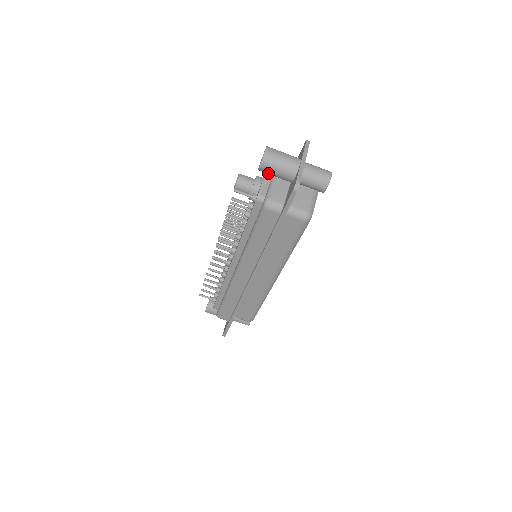
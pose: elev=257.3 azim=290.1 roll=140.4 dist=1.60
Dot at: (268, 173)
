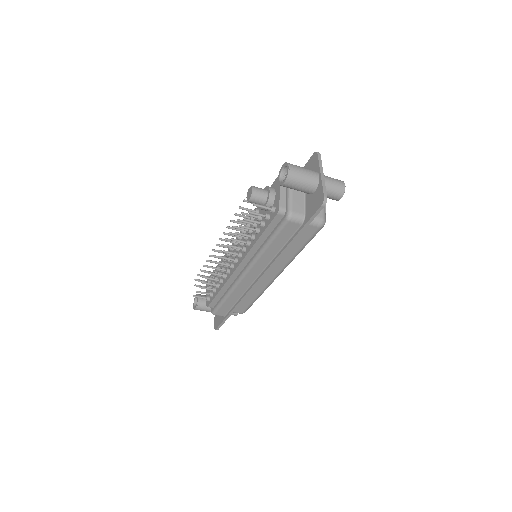
Dot at: (290, 188)
